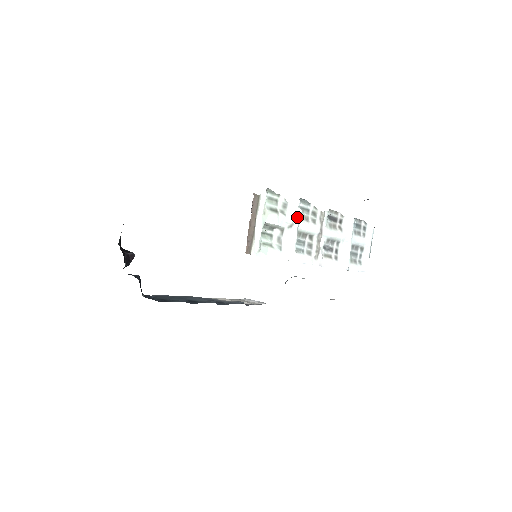
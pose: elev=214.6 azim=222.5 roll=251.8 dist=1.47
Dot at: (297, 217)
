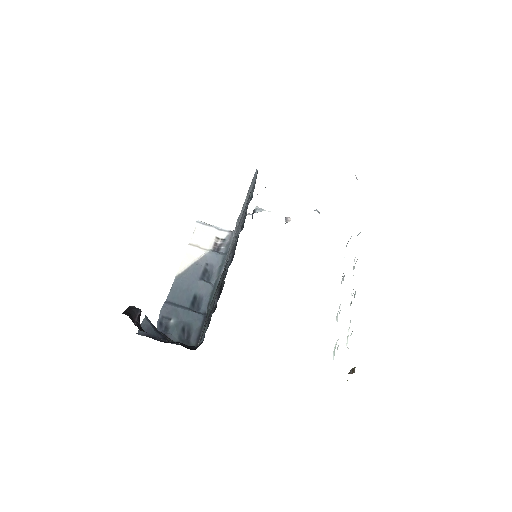
Dot at: occluded
